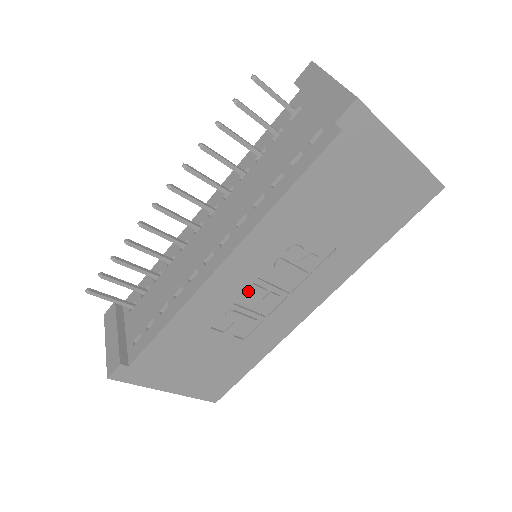
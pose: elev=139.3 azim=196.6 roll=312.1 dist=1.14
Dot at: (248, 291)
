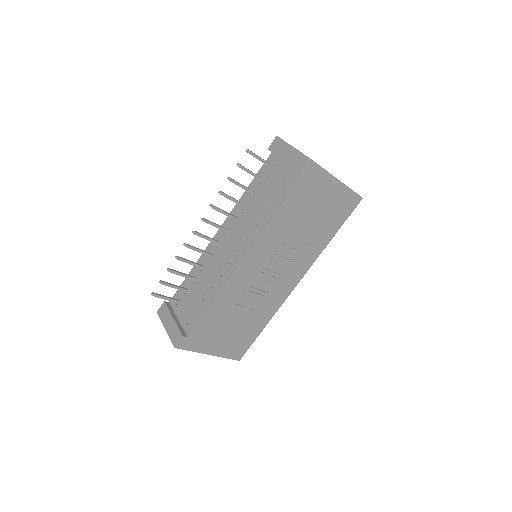
Dot at: (258, 277)
